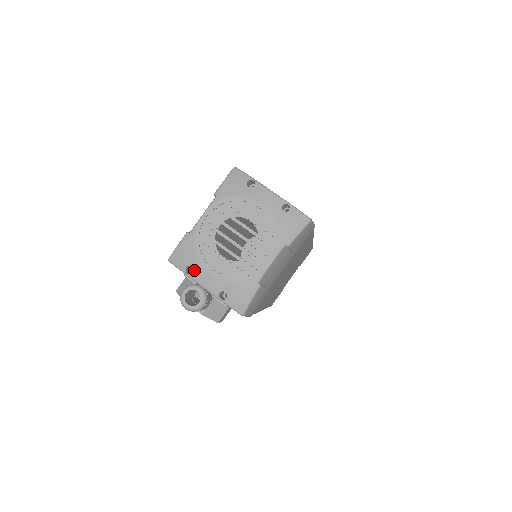
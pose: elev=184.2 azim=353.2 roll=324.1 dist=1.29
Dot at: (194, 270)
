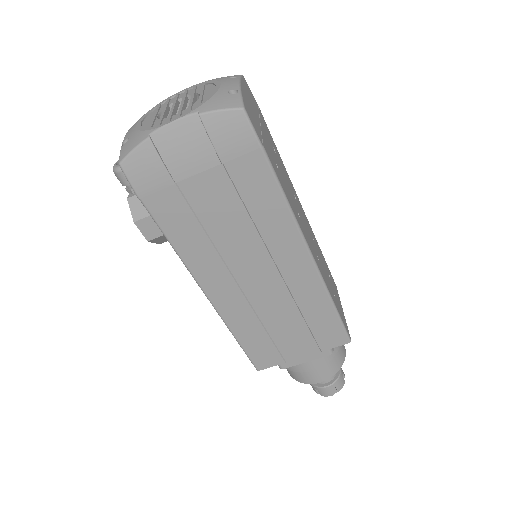
Dot at: (135, 123)
